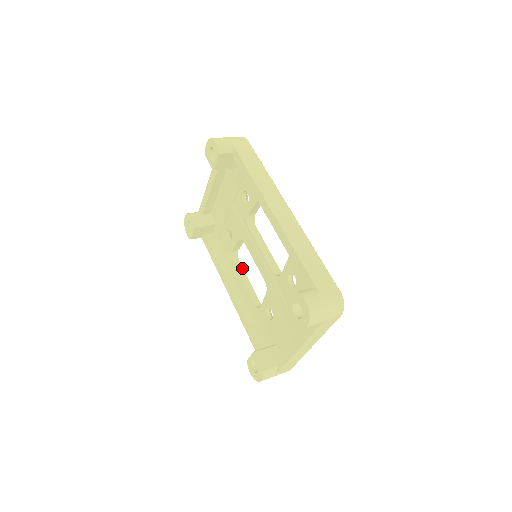
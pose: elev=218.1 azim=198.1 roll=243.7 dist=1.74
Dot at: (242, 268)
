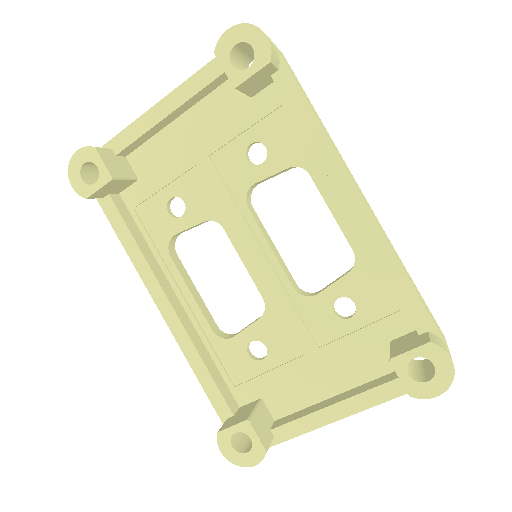
Dot at: occluded
